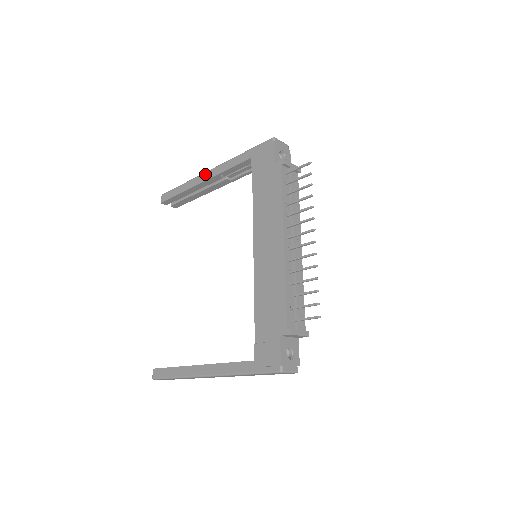
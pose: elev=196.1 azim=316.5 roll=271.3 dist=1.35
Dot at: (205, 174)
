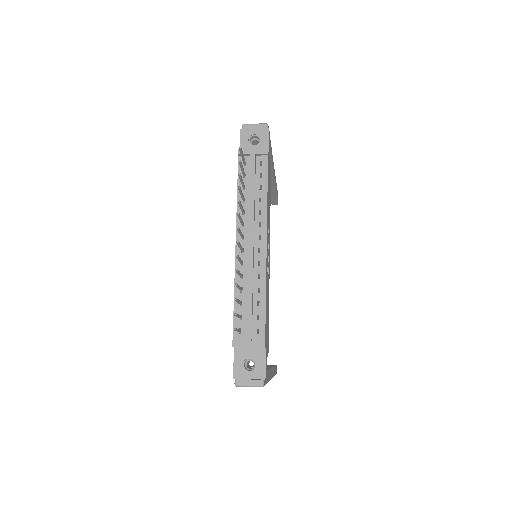
Dot at: occluded
